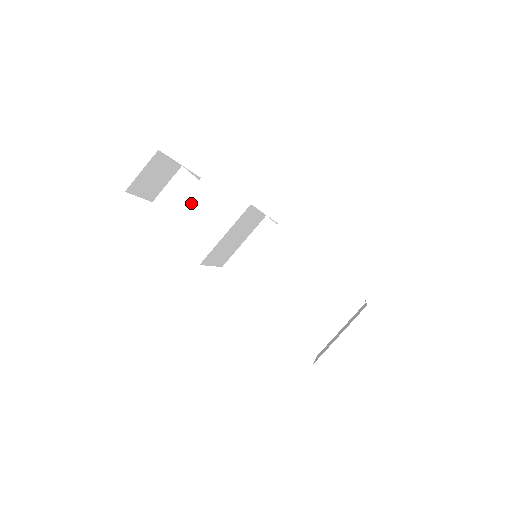
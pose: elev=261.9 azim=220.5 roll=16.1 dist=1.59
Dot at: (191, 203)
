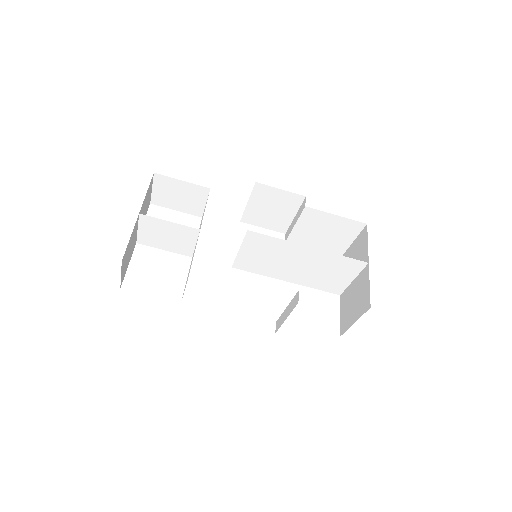
Dot at: (171, 237)
